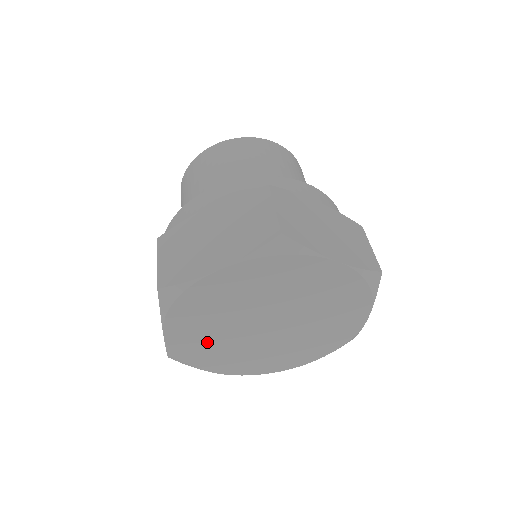
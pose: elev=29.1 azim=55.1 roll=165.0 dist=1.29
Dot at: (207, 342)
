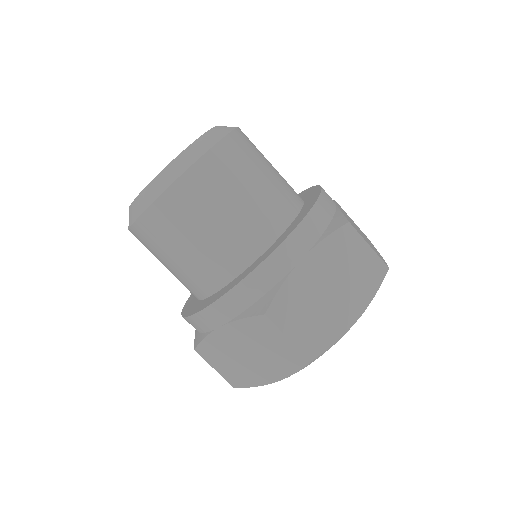
Dot at: occluded
